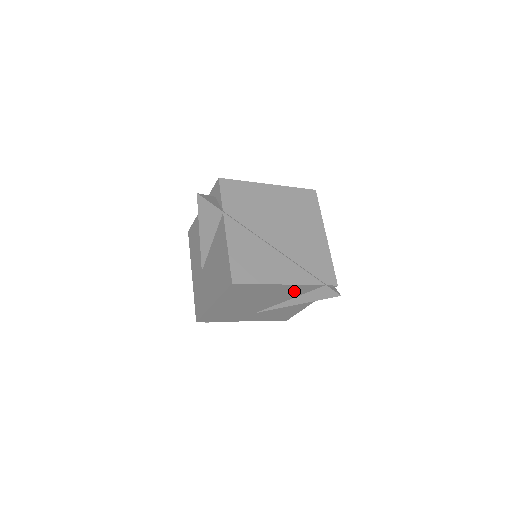
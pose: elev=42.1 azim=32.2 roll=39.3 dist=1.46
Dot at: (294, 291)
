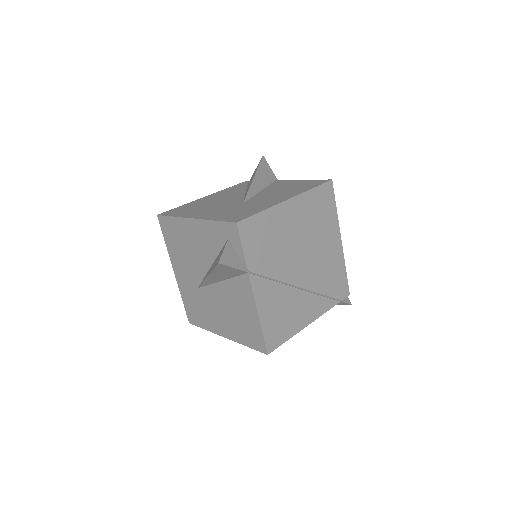
Dot at: occluded
